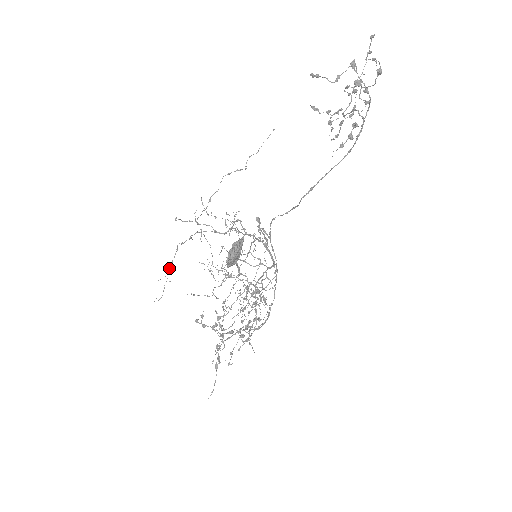
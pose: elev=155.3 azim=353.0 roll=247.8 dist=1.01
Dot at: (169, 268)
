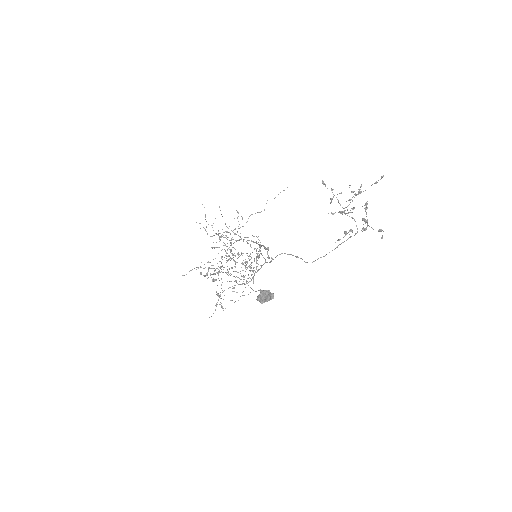
Dot at: (200, 267)
